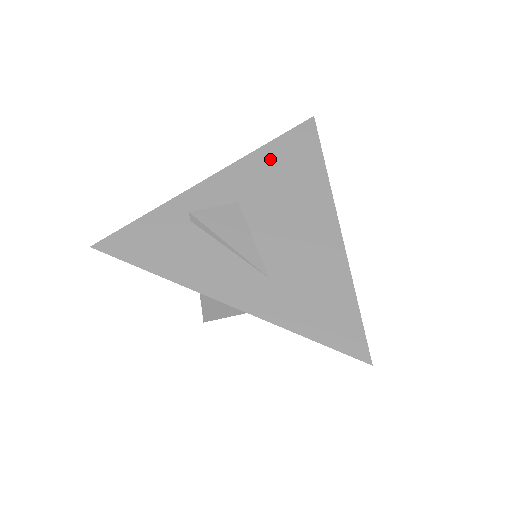
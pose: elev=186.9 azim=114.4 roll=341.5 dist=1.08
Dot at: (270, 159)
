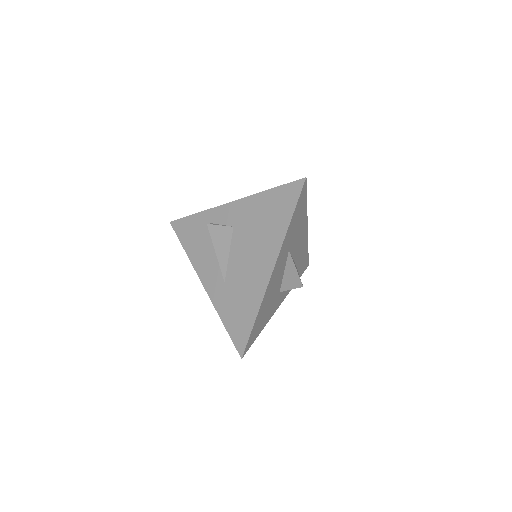
Dot at: (263, 203)
